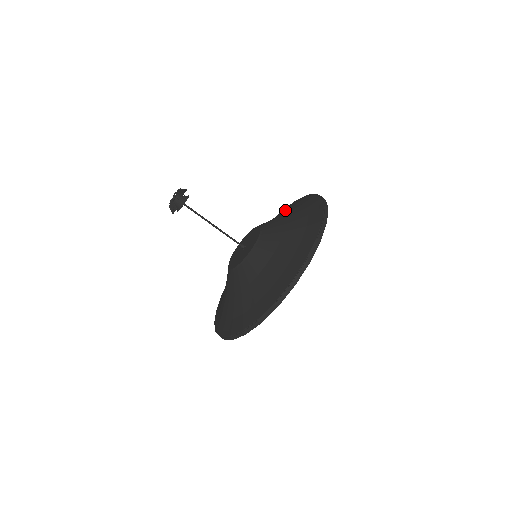
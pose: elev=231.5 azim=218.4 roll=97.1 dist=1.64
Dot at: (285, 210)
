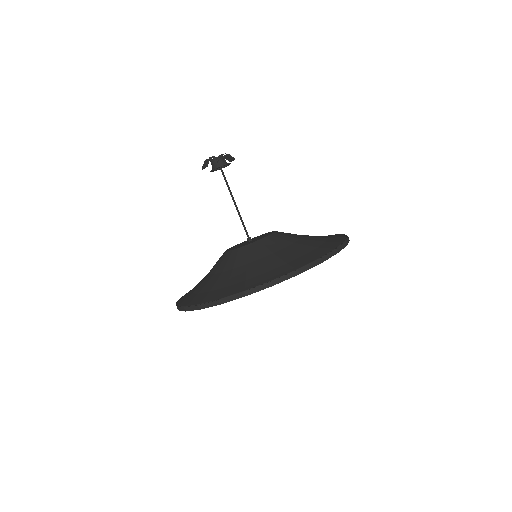
Dot at: occluded
